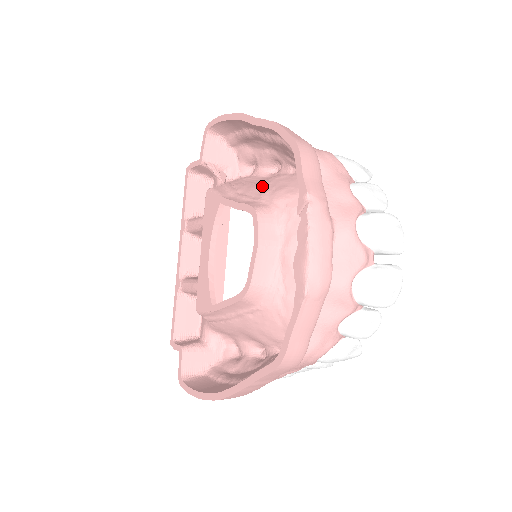
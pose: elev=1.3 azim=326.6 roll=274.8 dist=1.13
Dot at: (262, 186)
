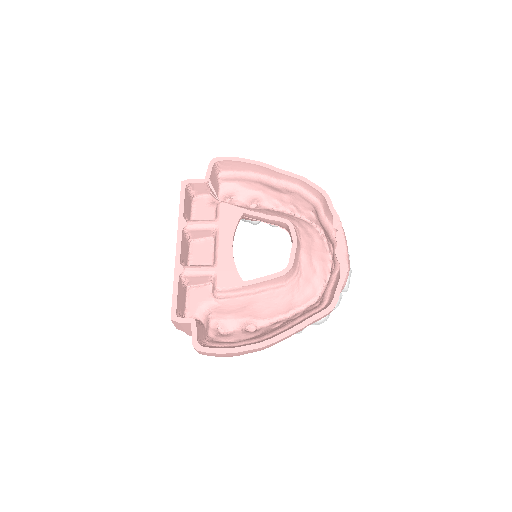
Dot at: (267, 211)
